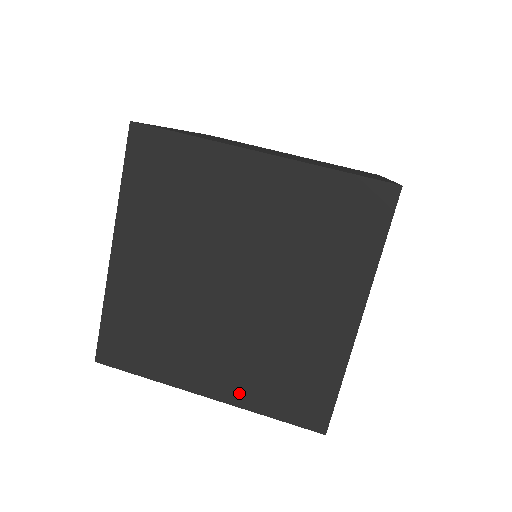
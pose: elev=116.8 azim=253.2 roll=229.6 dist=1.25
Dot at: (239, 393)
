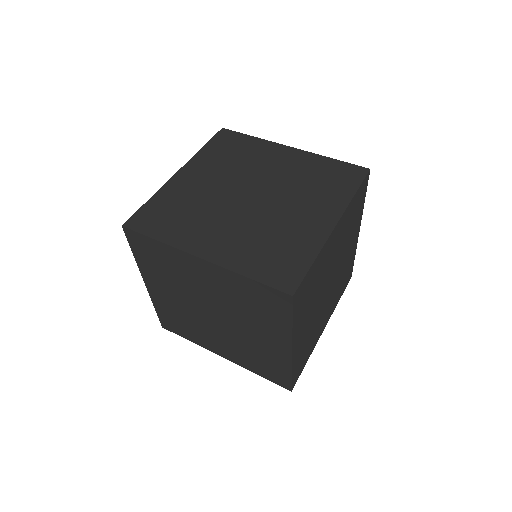
Dot at: (239, 361)
